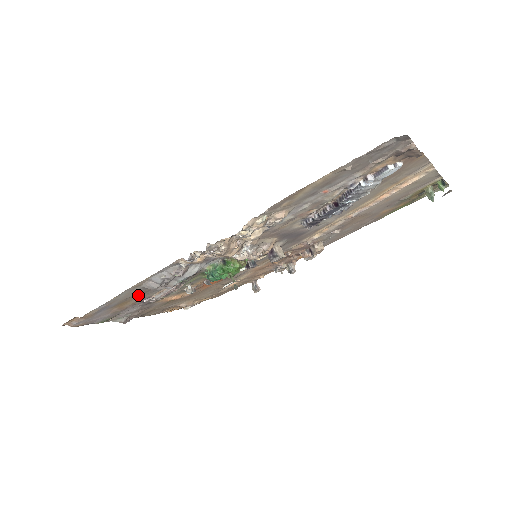
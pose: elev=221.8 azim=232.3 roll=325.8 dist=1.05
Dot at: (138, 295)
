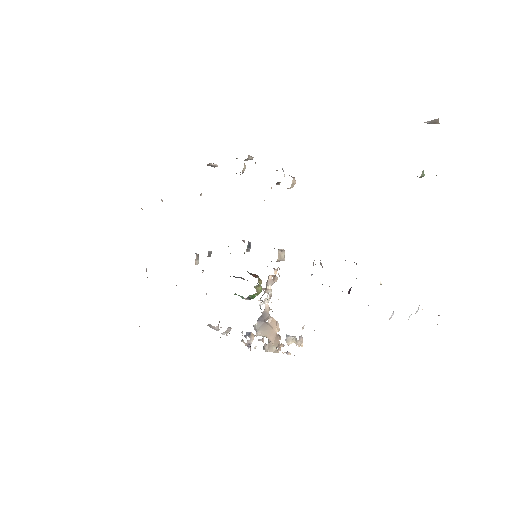
Dot at: occluded
